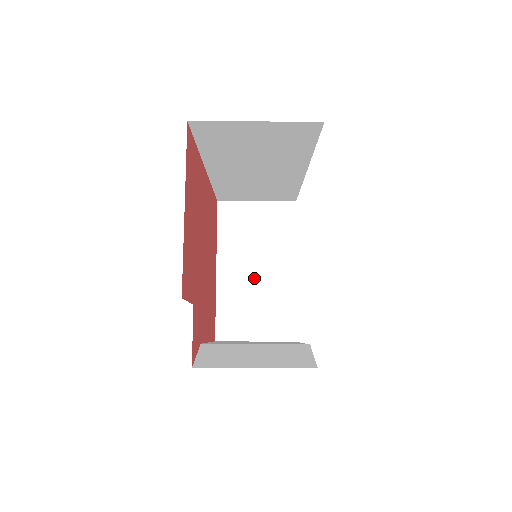
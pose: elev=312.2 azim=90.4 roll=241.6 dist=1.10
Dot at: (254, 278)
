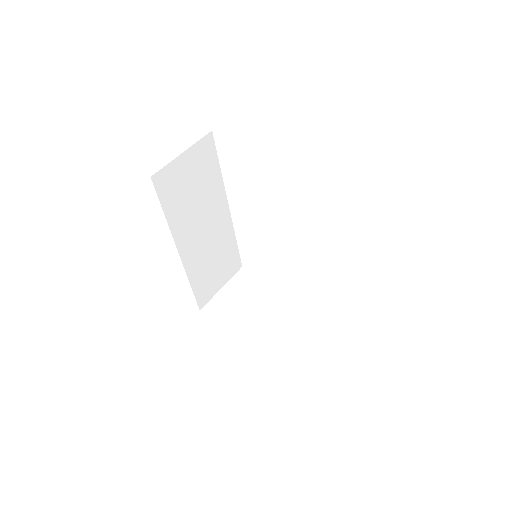
Dot at: (273, 318)
